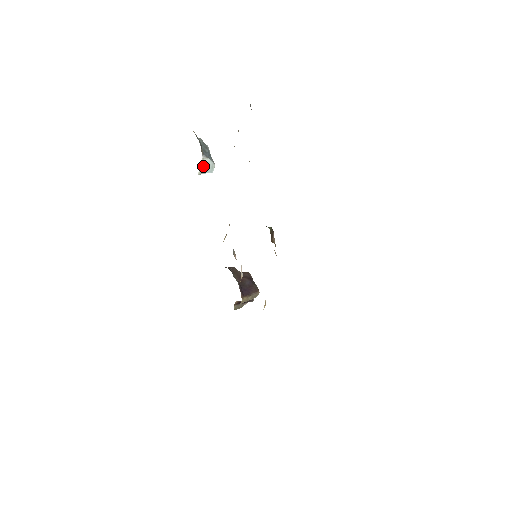
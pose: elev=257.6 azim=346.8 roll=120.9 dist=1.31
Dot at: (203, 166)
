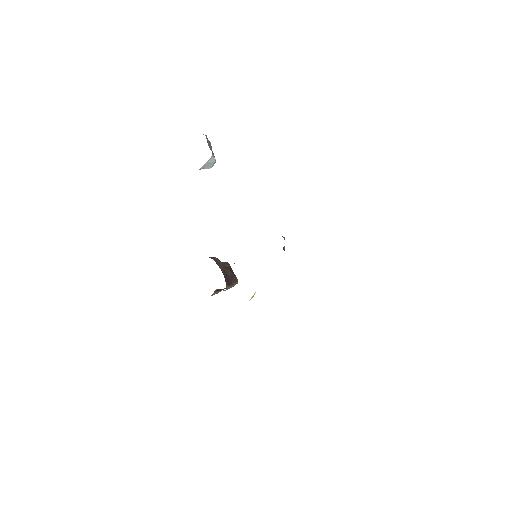
Dot at: (207, 163)
